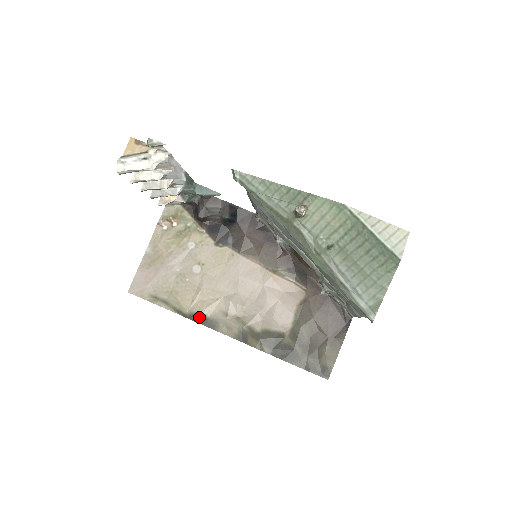
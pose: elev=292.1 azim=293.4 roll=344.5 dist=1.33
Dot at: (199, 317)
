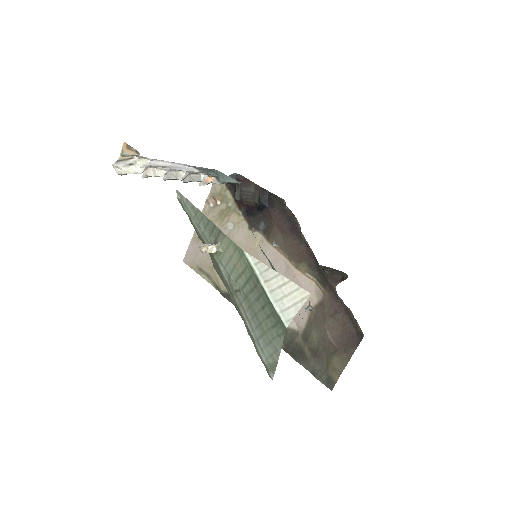
Dot at: occluded
